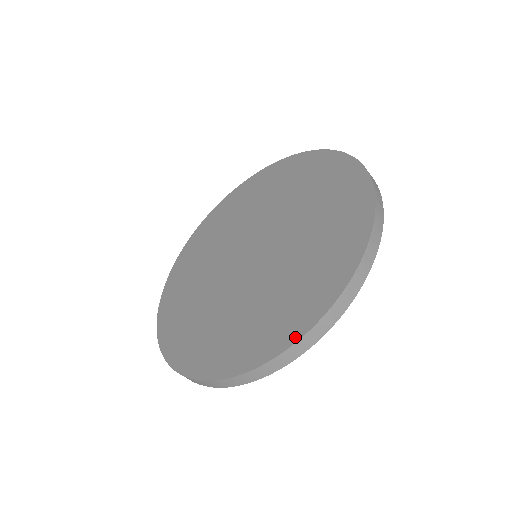
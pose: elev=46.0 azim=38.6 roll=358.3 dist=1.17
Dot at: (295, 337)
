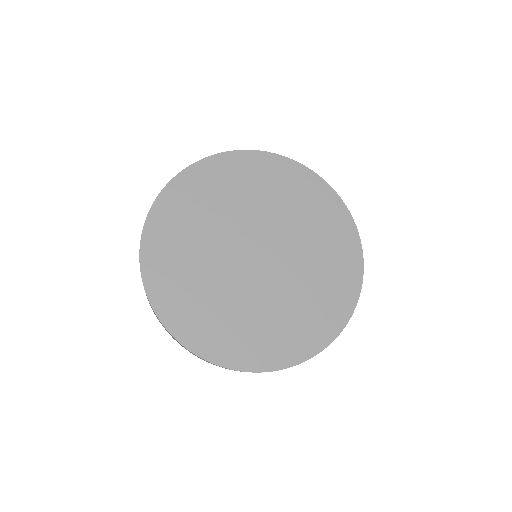
Dot at: (354, 303)
